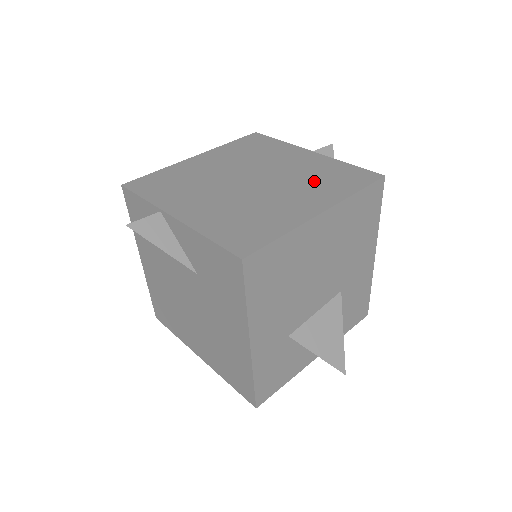
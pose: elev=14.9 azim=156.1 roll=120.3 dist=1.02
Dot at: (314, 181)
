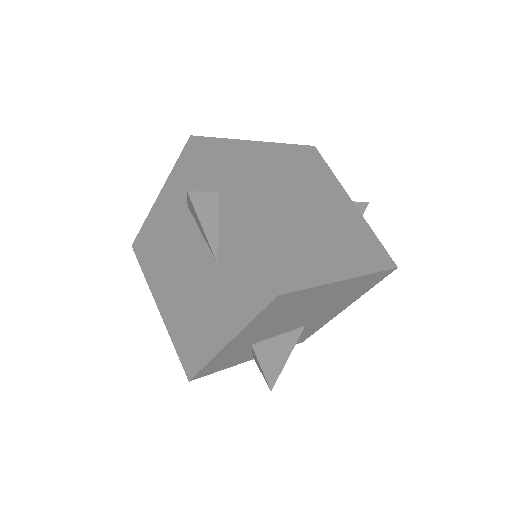
Dot at: (348, 239)
